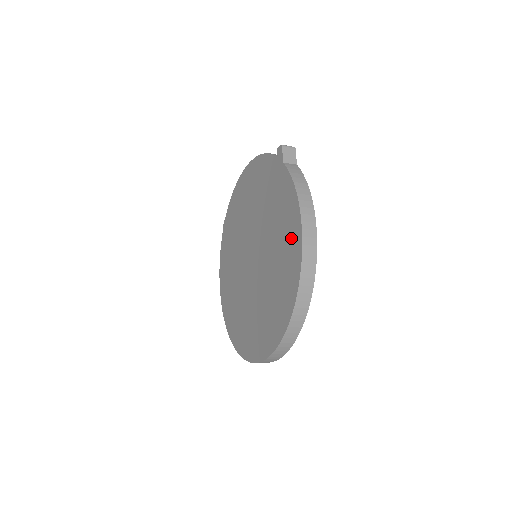
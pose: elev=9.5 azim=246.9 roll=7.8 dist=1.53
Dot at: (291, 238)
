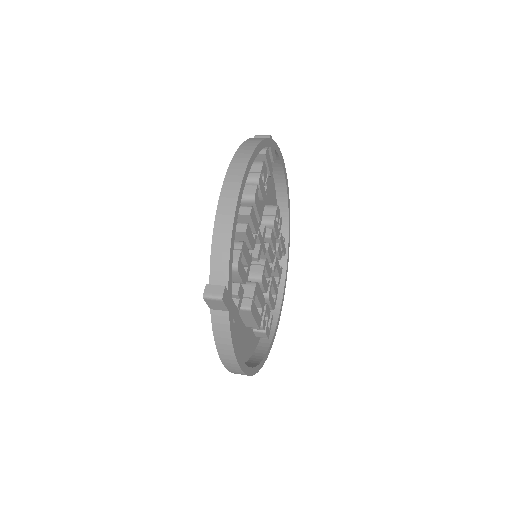
Dot at: occluded
